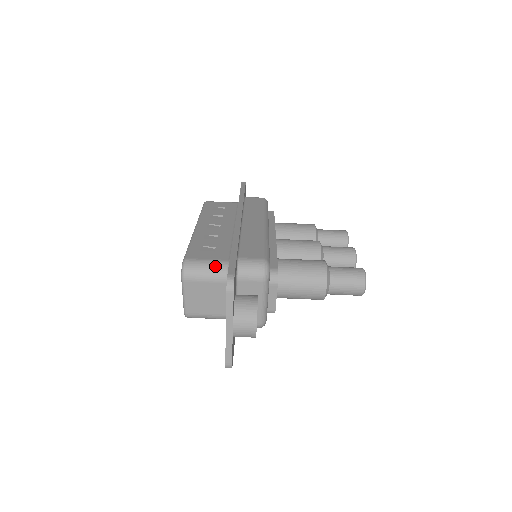
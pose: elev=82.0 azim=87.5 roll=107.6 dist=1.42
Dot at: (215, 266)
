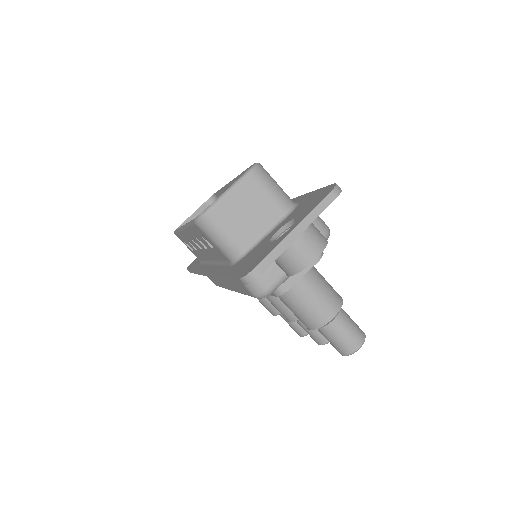
Dot at: (284, 192)
